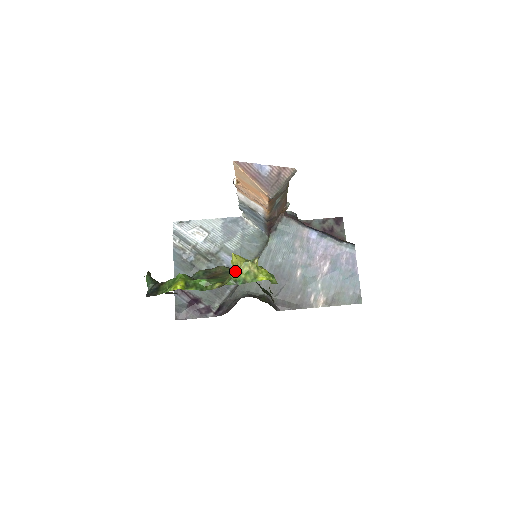
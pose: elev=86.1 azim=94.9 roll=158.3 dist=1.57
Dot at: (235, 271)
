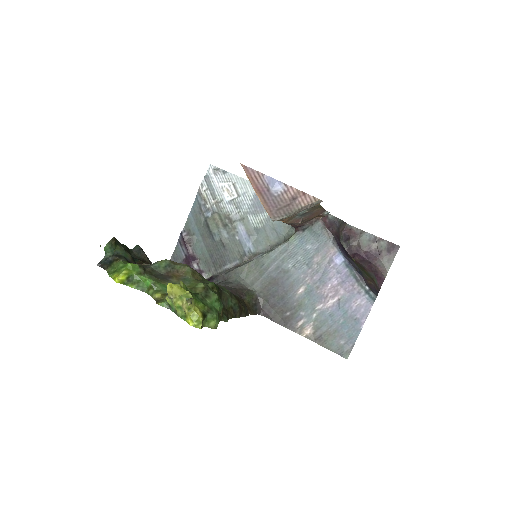
Dot at: (169, 298)
